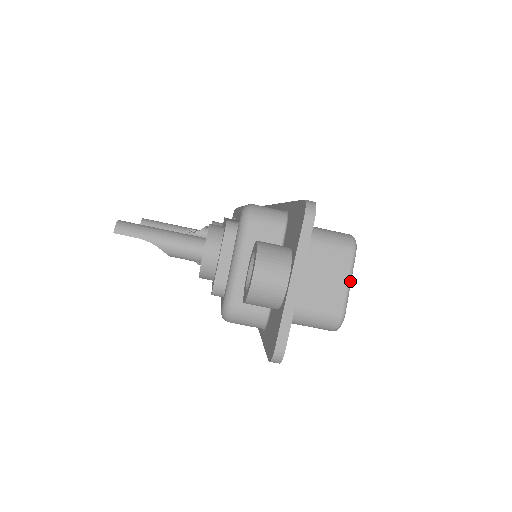
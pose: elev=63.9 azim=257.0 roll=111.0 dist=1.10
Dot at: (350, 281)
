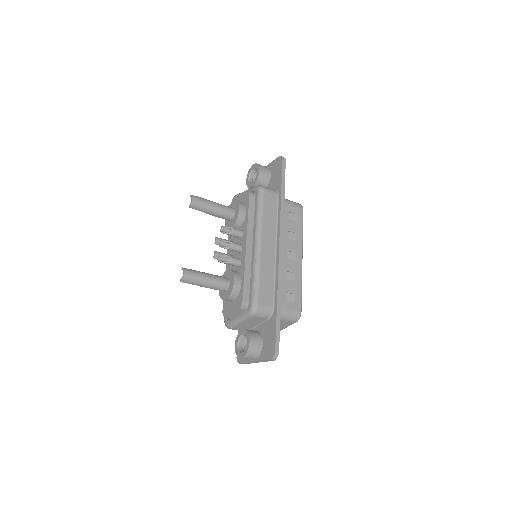
Dot at: occluded
